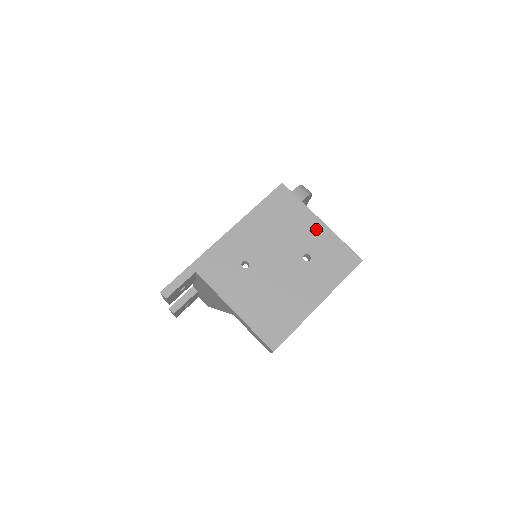
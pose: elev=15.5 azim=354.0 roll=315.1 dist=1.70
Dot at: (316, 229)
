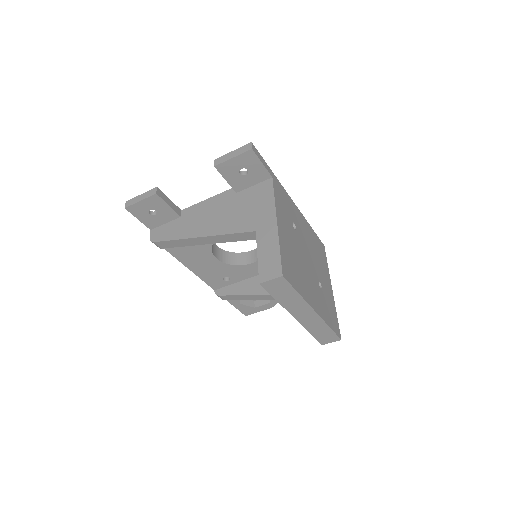
Dot at: (329, 286)
